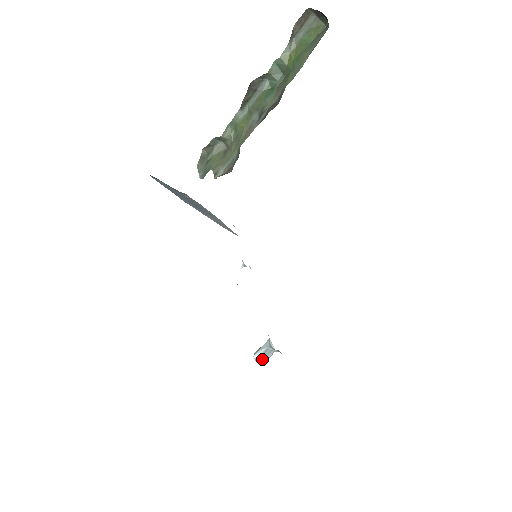
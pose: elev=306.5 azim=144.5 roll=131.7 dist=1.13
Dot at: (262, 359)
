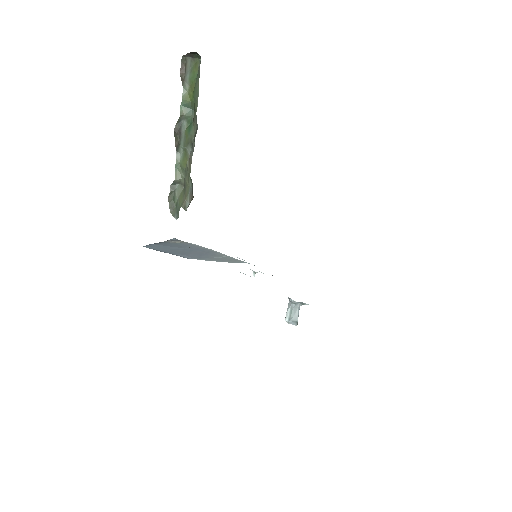
Dot at: (293, 318)
